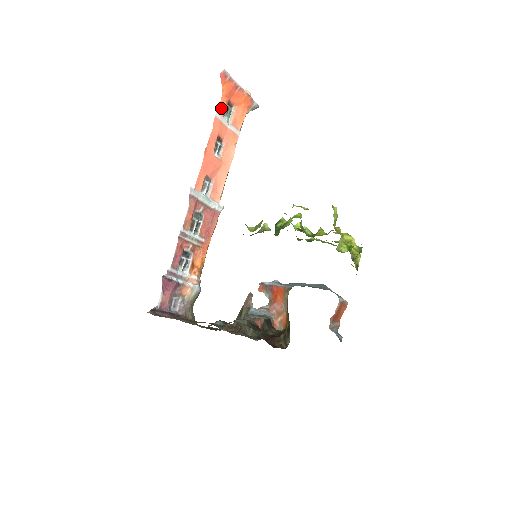
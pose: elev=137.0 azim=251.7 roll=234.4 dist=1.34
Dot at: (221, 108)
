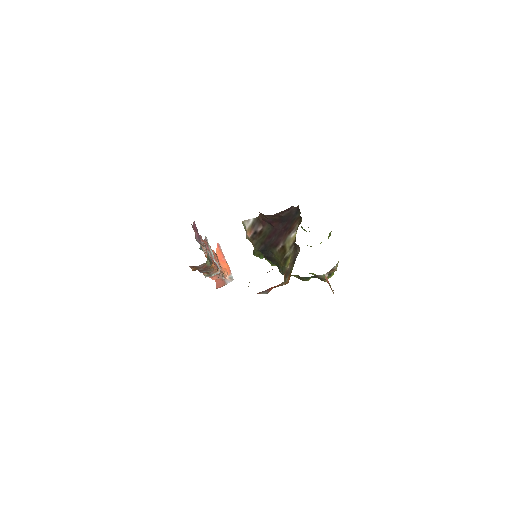
Dot at: (216, 255)
